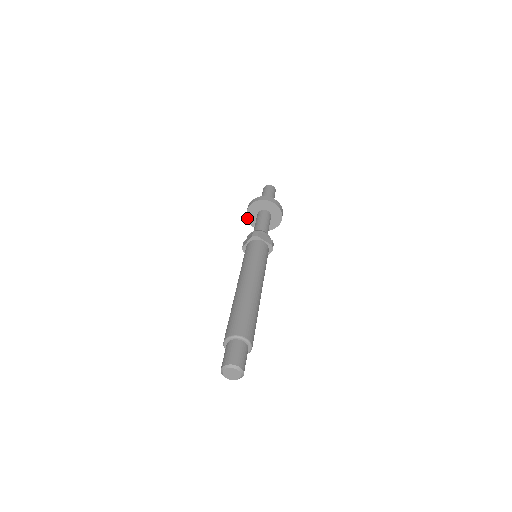
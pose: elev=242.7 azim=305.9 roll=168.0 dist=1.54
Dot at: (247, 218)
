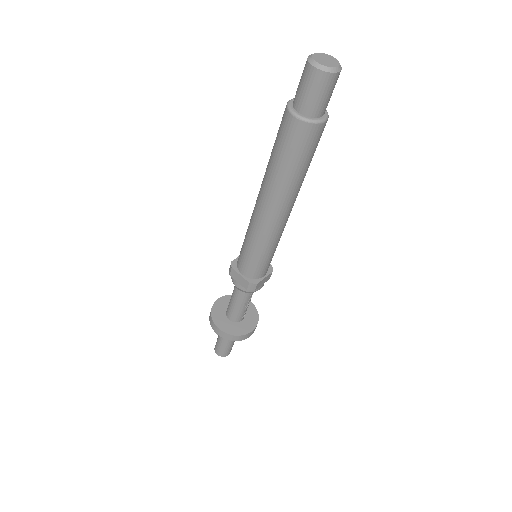
Dot at: (211, 314)
